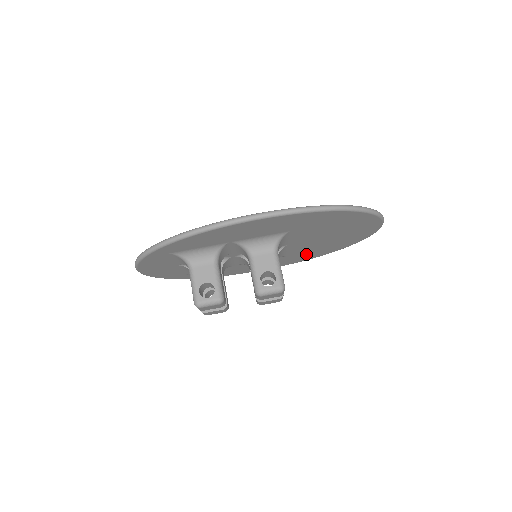
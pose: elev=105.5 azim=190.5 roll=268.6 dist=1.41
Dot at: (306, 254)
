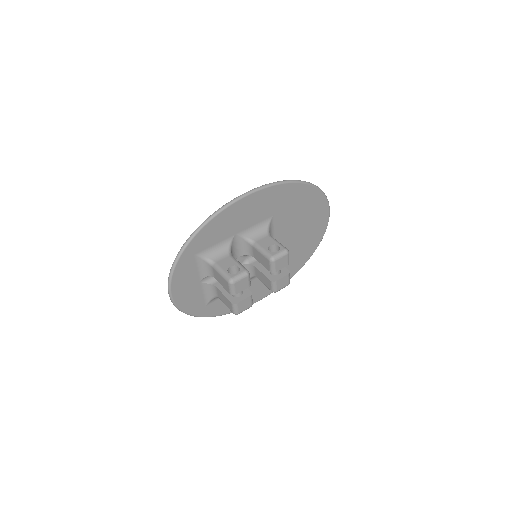
Dot at: (289, 264)
